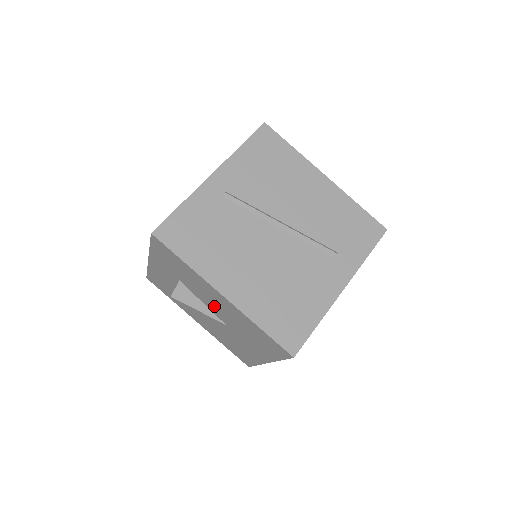
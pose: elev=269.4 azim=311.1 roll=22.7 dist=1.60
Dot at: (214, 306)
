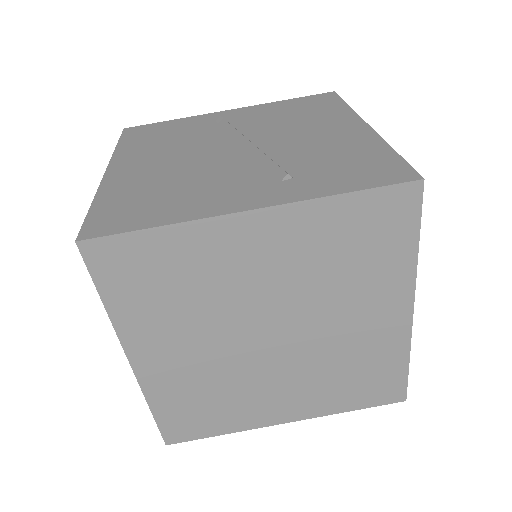
Dot at: occluded
